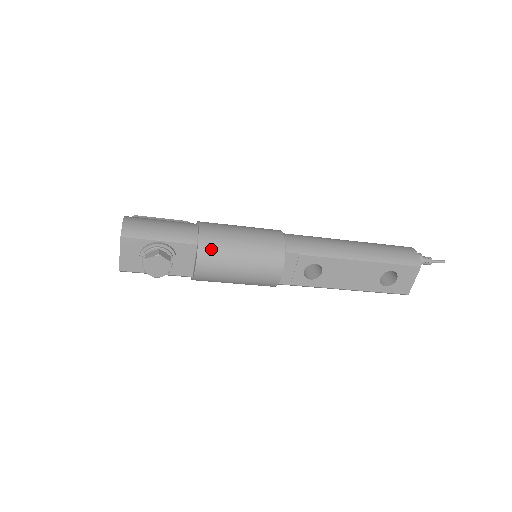
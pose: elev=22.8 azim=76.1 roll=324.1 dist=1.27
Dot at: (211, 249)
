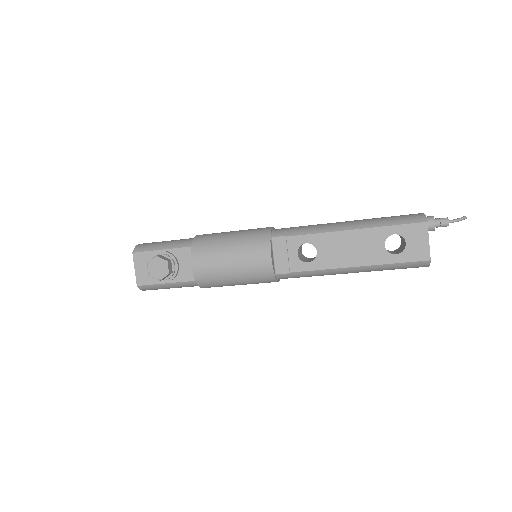
Dot at: (202, 246)
